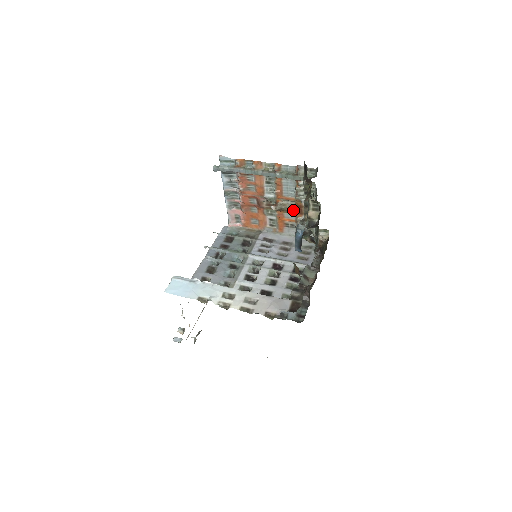
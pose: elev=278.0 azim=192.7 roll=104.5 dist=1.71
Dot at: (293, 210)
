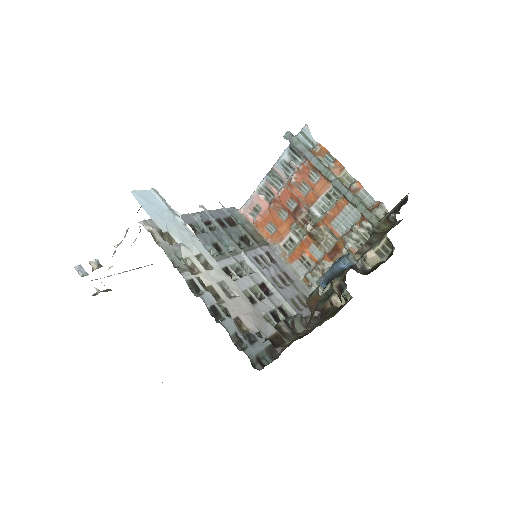
Dot at: (326, 248)
